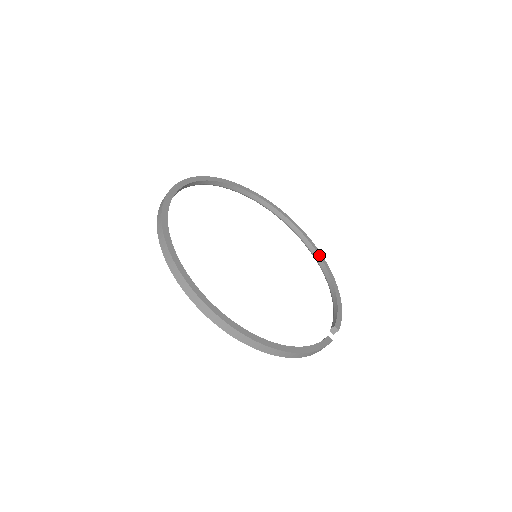
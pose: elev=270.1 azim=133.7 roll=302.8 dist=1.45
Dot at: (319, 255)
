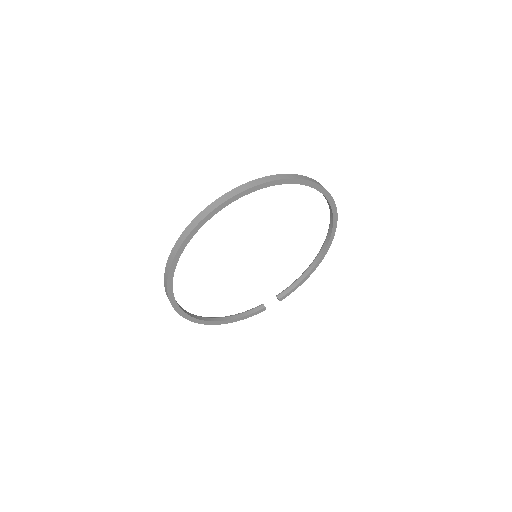
Dot at: (329, 241)
